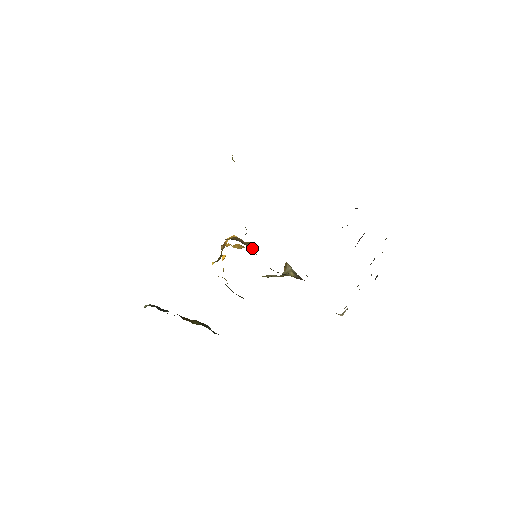
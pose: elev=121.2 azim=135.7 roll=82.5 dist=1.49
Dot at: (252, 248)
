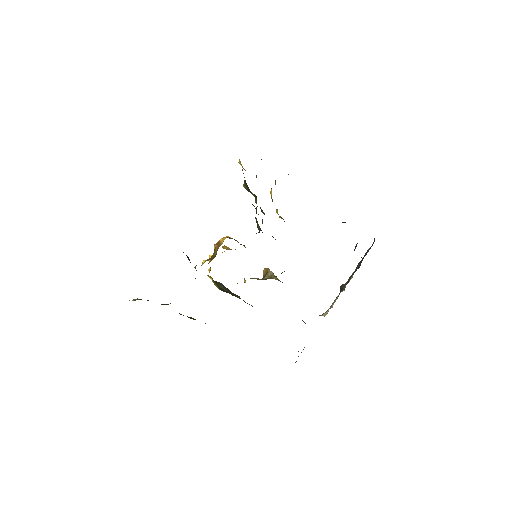
Dot at: occluded
